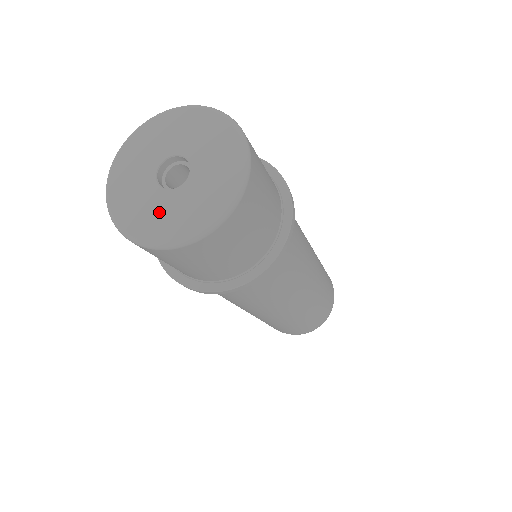
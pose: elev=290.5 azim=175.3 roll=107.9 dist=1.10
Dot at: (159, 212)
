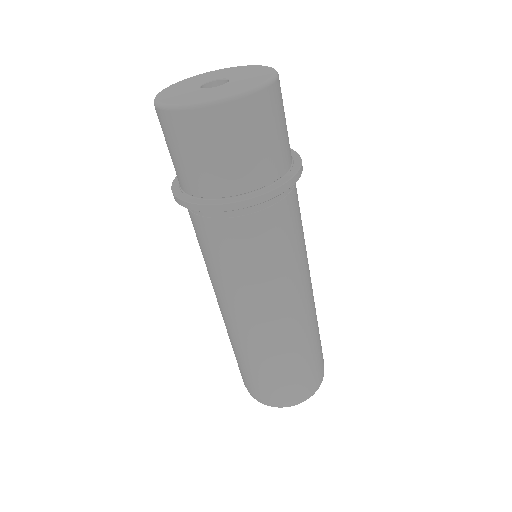
Dot at: (181, 93)
